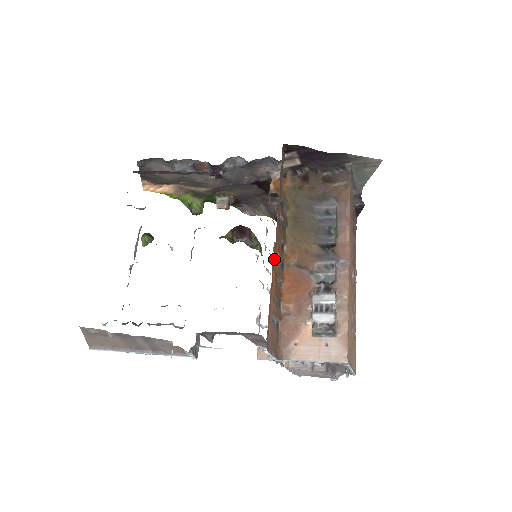
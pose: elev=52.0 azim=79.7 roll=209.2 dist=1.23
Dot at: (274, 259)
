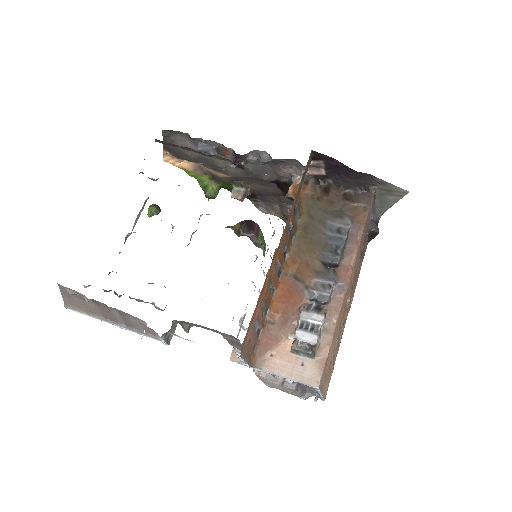
Dot at: (272, 265)
